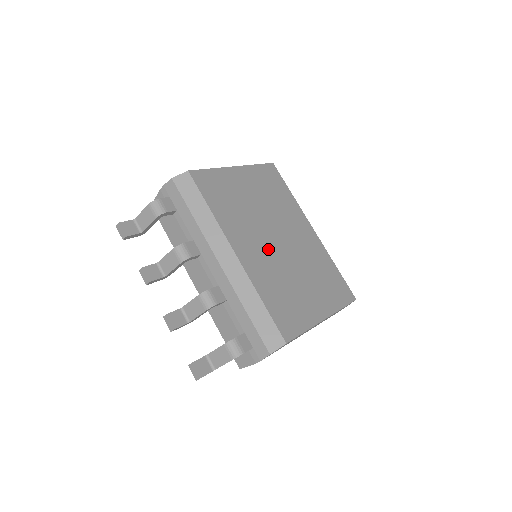
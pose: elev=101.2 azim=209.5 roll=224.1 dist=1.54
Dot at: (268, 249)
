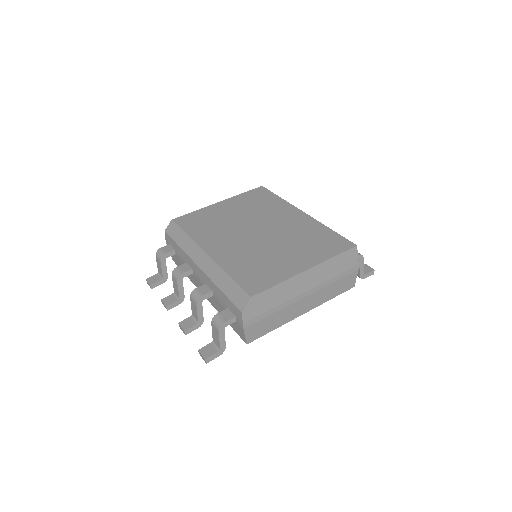
Dot at: (243, 241)
